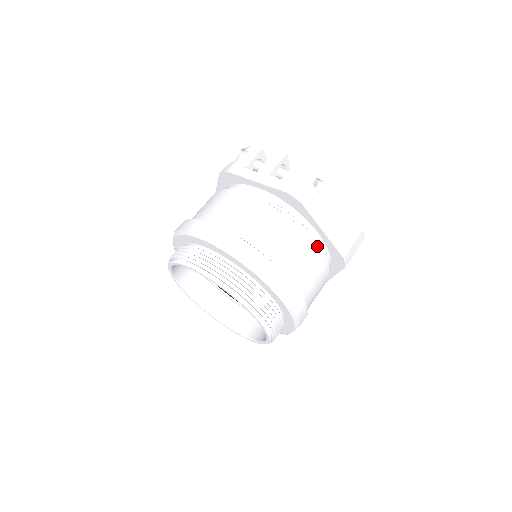
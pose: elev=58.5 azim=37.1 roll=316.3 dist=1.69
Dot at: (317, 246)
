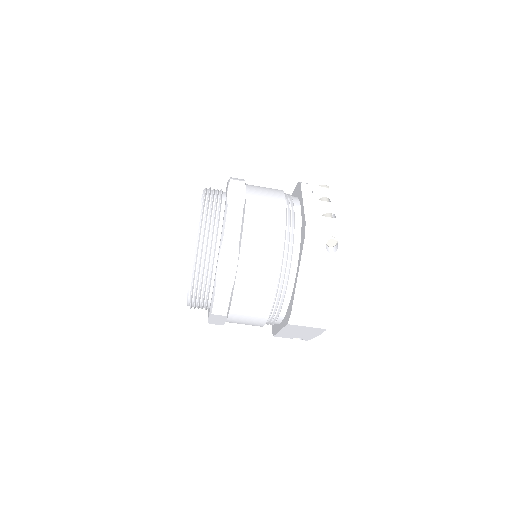
Dot at: (285, 282)
